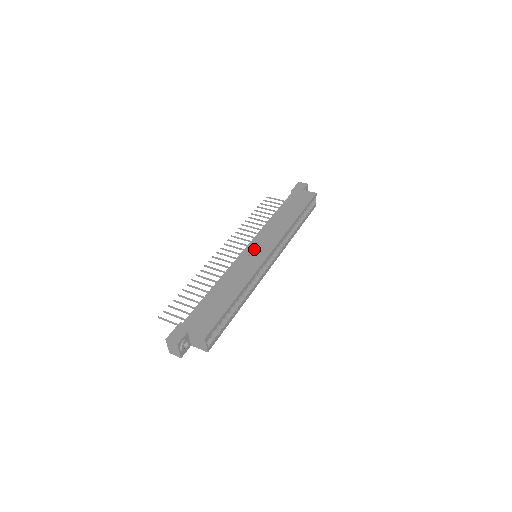
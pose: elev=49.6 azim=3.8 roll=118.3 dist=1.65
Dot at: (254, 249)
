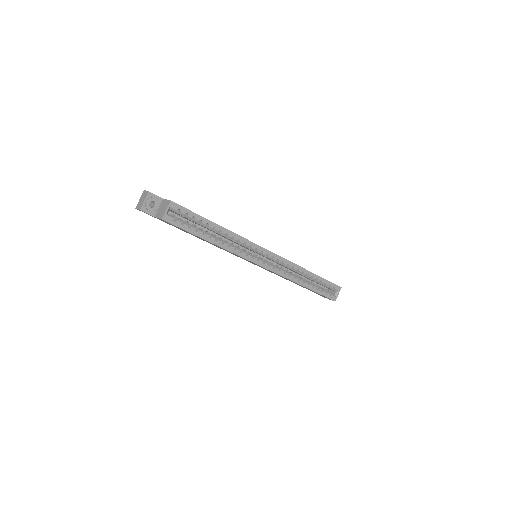
Dot at: occluded
